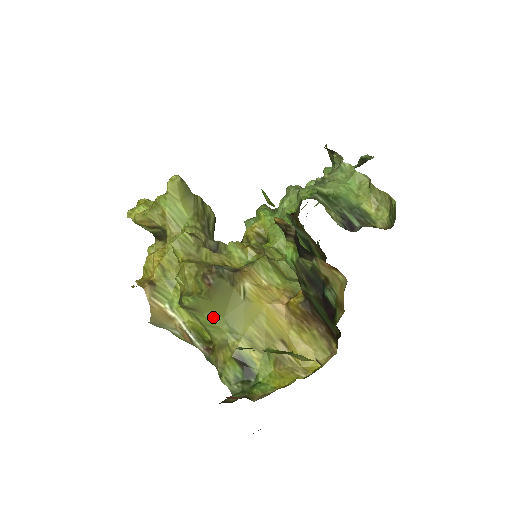
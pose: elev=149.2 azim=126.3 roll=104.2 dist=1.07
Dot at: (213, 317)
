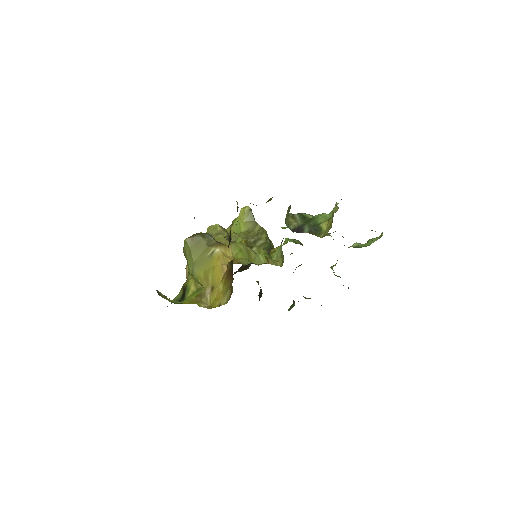
Dot at: (190, 261)
